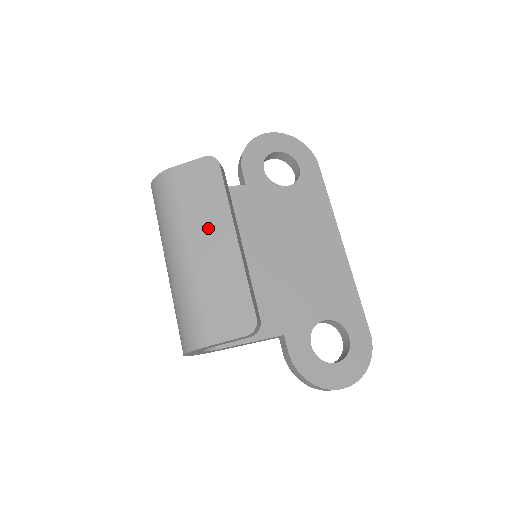
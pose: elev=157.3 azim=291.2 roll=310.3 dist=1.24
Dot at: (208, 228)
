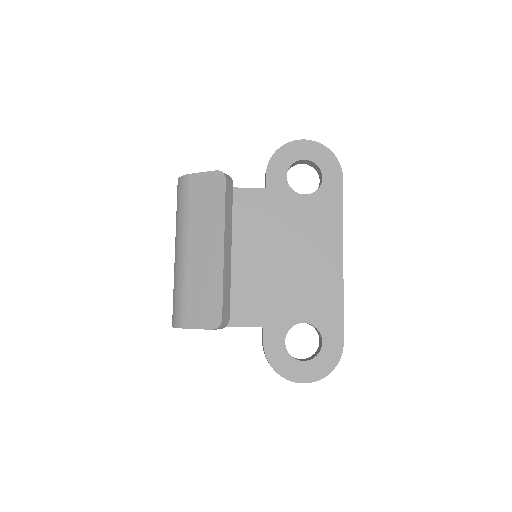
Dot at: (205, 234)
